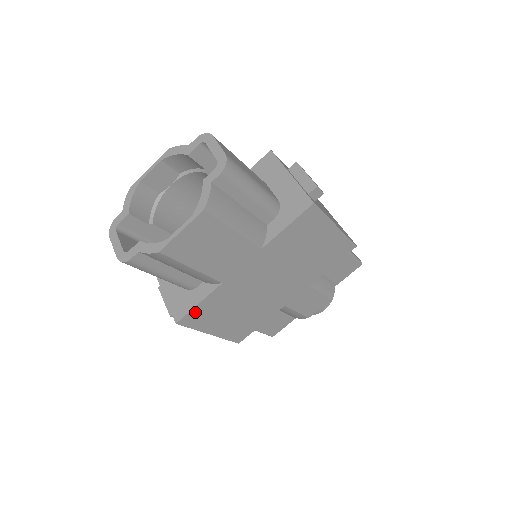
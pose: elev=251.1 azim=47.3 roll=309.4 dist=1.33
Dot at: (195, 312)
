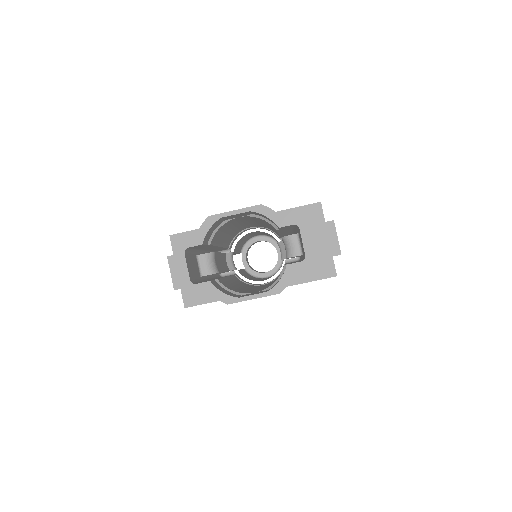
Dot at: occluded
